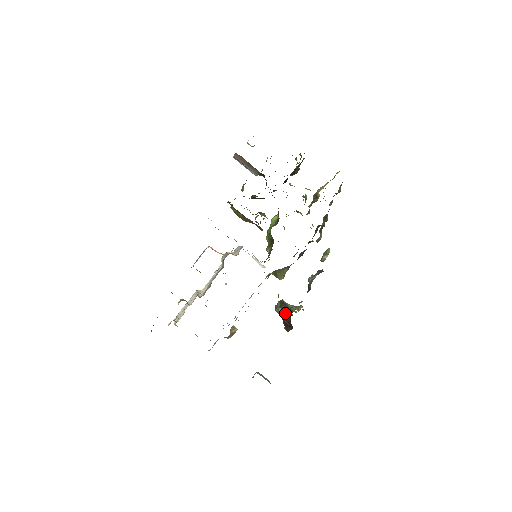
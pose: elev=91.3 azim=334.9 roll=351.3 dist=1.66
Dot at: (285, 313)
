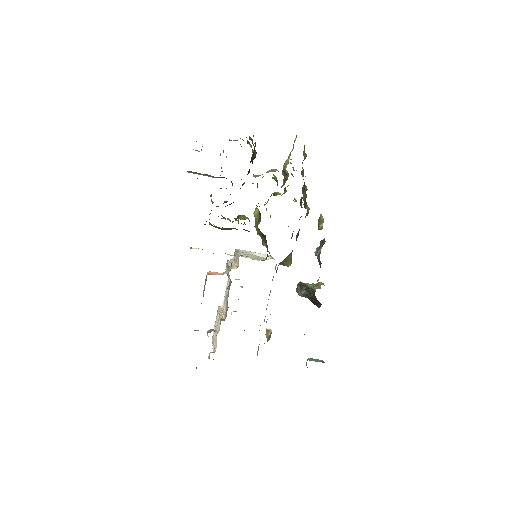
Dot at: (308, 294)
